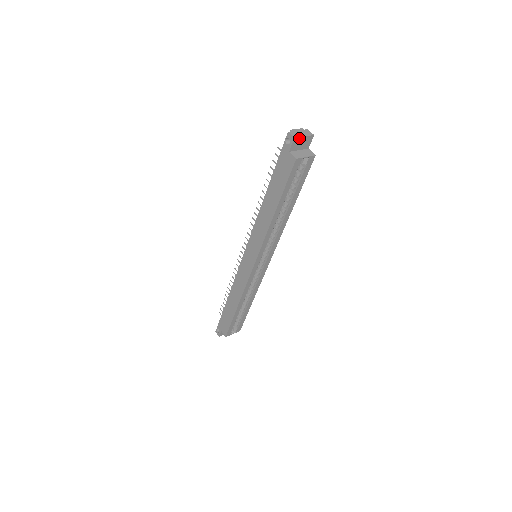
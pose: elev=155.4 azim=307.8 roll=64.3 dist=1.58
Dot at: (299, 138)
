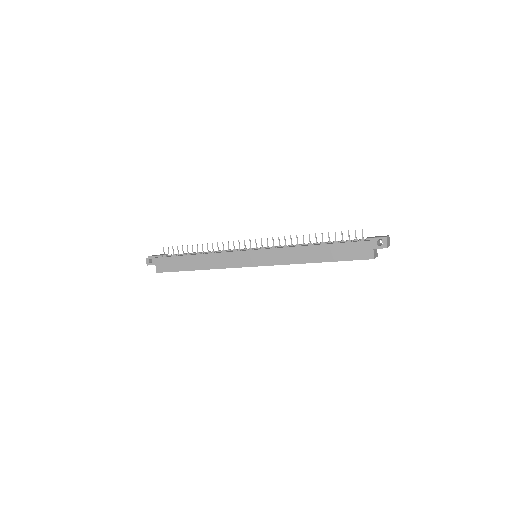
Dot at: (387, 247)
